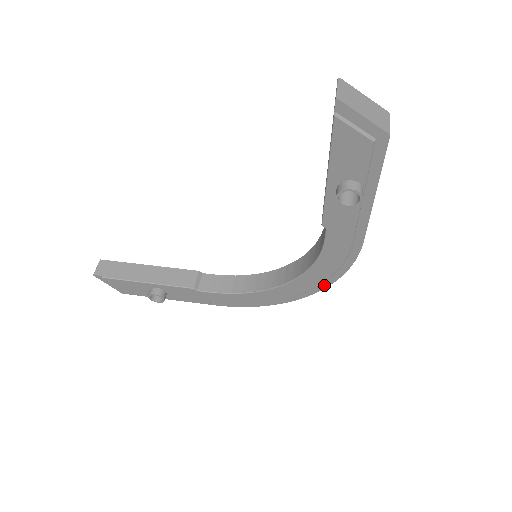
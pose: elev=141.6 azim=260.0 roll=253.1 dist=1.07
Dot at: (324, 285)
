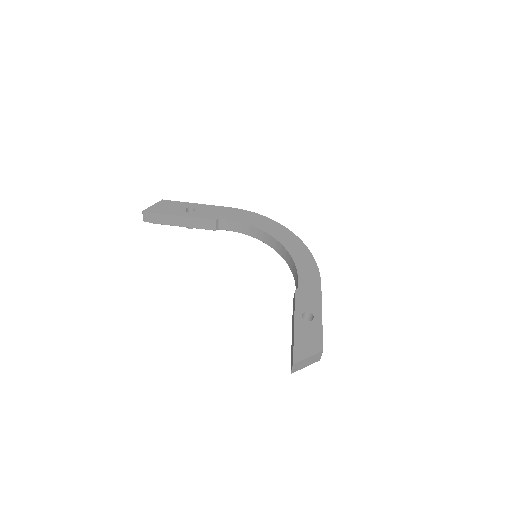
Dot at: occluded
